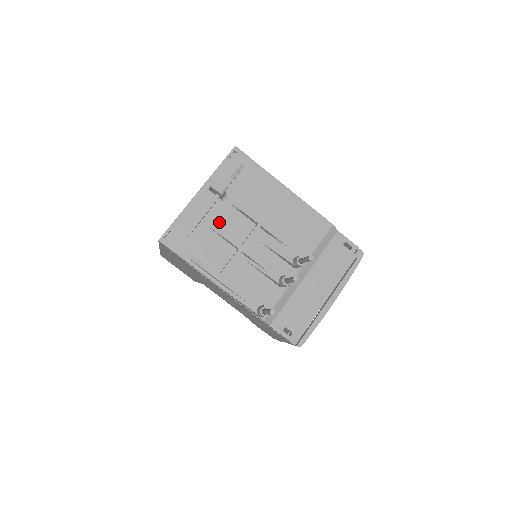
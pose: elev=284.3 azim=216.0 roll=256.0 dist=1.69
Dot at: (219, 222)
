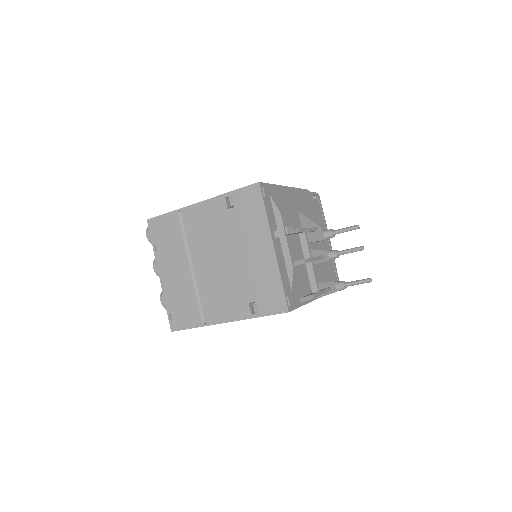
Dot at: occluded
